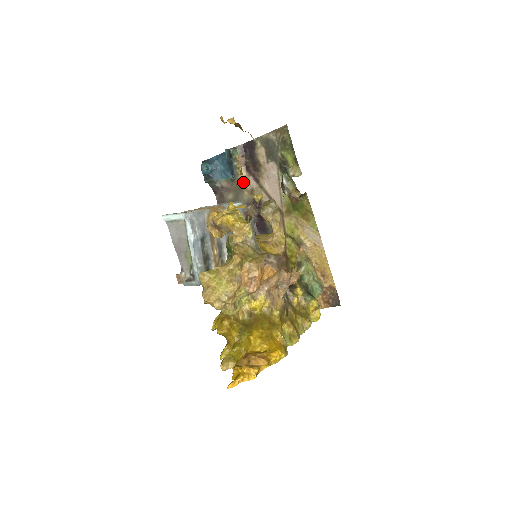
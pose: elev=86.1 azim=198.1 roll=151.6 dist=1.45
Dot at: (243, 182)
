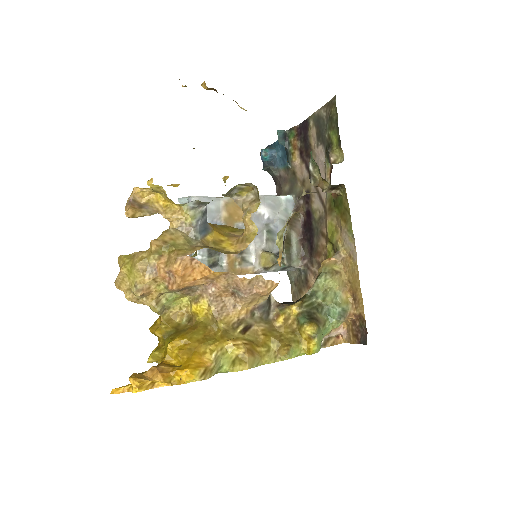
Dot at: (297, 171)
